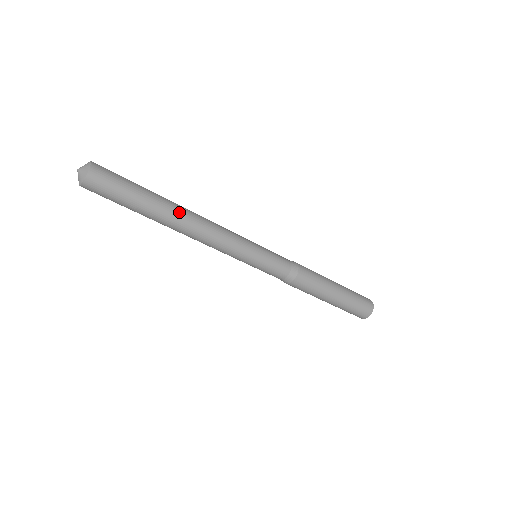
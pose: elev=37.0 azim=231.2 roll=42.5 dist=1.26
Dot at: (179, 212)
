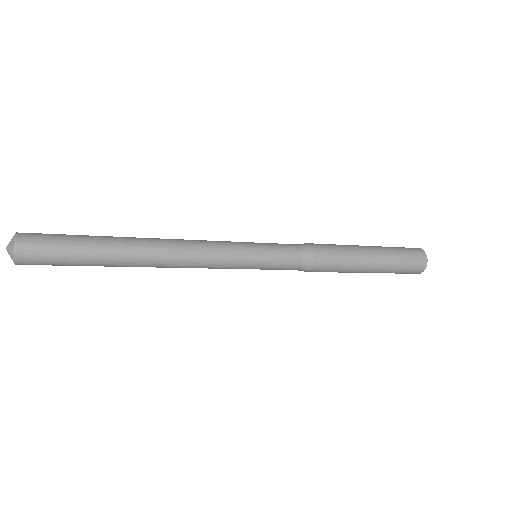
Dot at: (139, 260)
